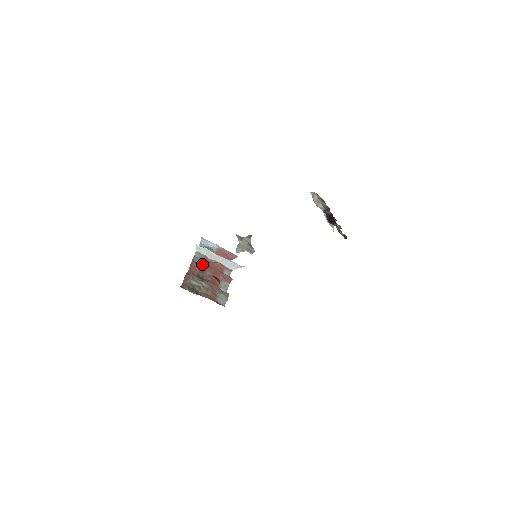
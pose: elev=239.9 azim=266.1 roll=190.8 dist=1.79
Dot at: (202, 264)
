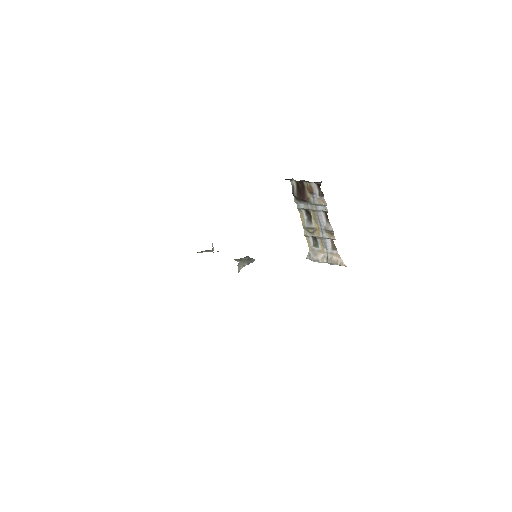
Dot at: occluded
